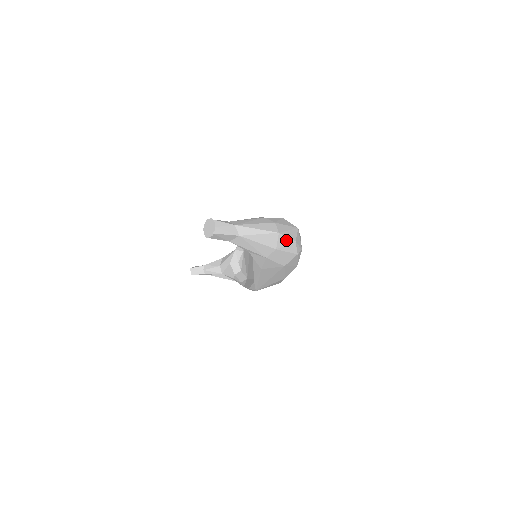
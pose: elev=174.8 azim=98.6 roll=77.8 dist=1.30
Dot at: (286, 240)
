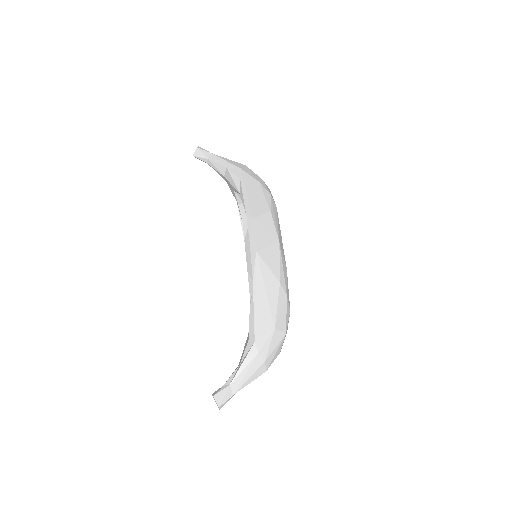
Dot at: (272, 361)
